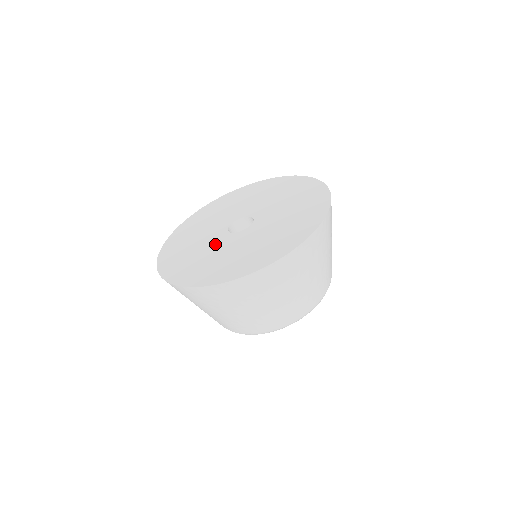
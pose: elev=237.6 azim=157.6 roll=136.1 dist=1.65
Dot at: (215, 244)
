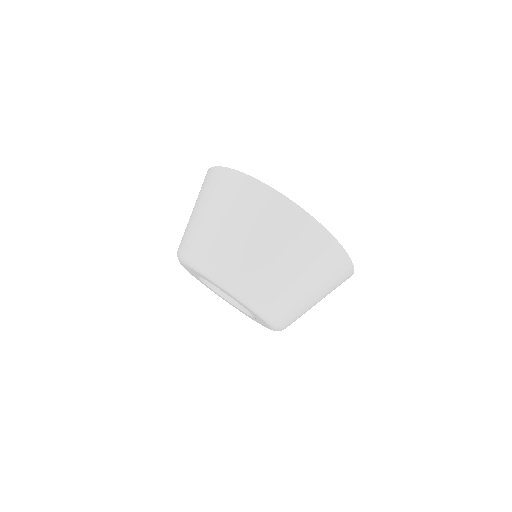
Dot at: occluded
